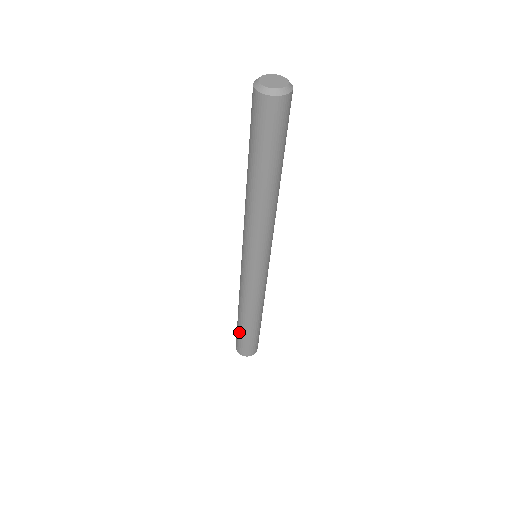
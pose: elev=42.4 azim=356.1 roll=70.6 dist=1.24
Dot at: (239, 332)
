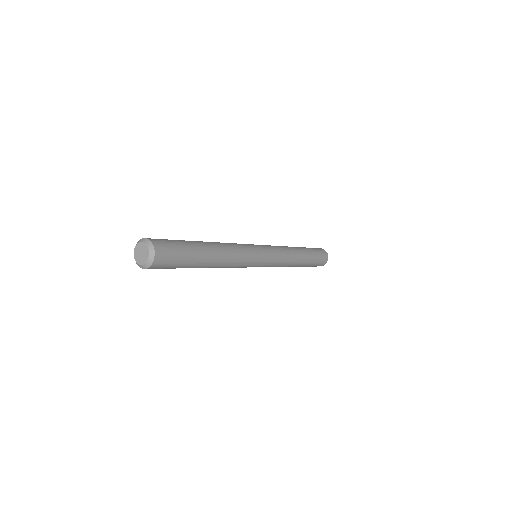
Dot at: occluded
